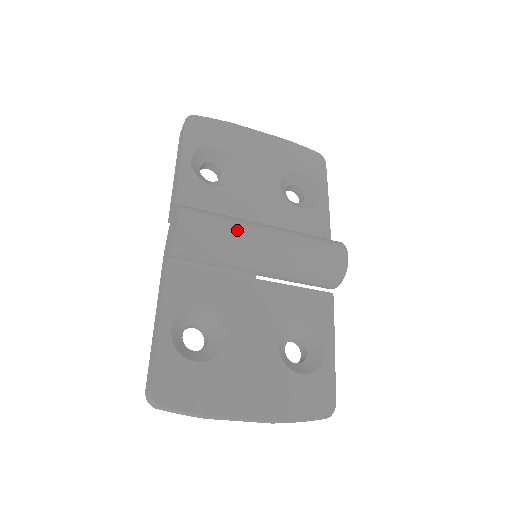
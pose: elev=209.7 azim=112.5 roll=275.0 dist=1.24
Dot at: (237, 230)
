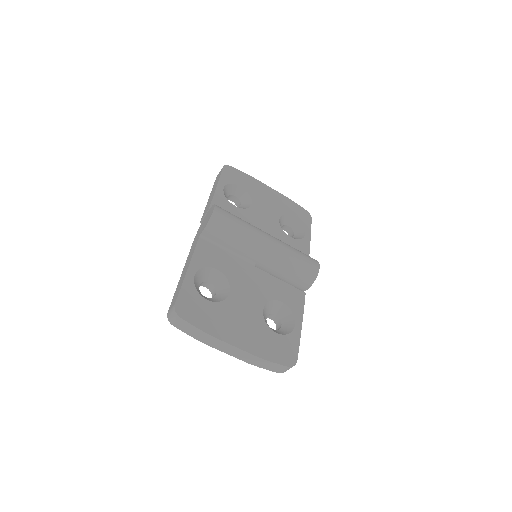
Dot at: (249, 227)
